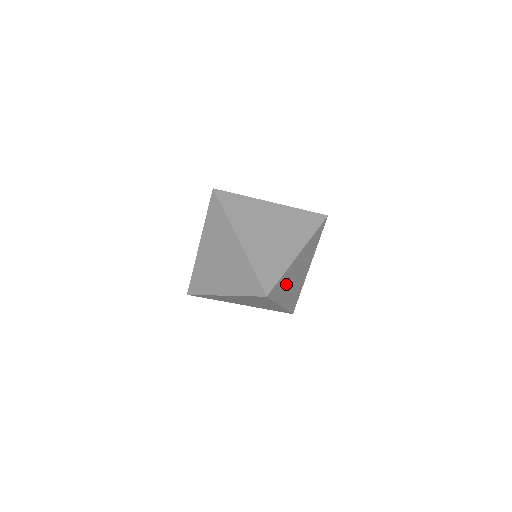
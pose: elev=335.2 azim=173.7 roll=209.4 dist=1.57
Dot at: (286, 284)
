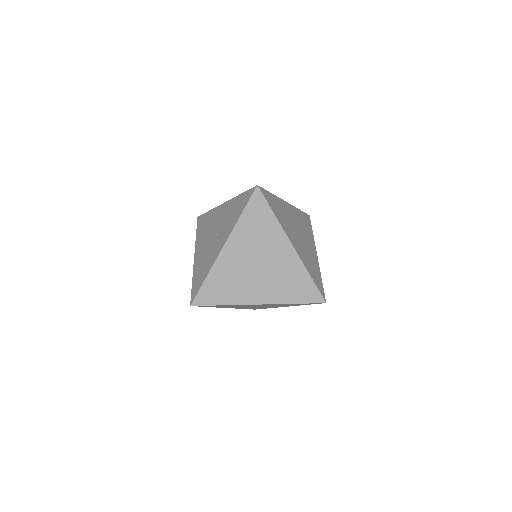
Dot at: occluded
